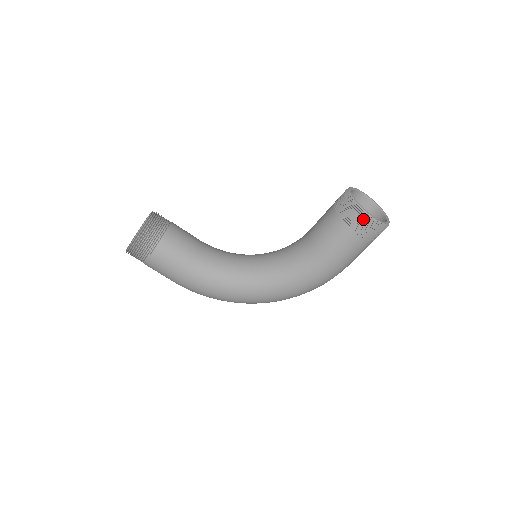
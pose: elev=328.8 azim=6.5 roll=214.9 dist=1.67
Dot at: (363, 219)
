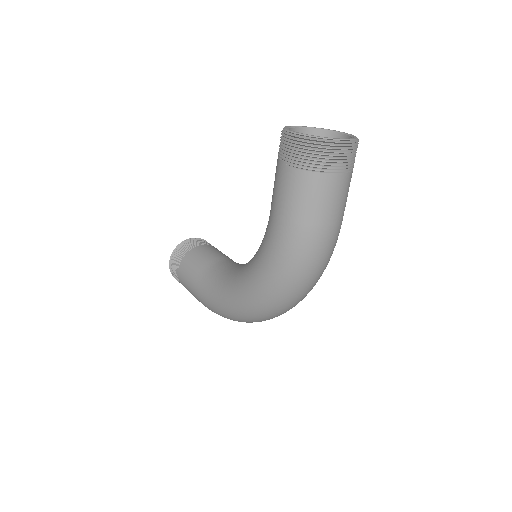
Dot at: (285, 140)
